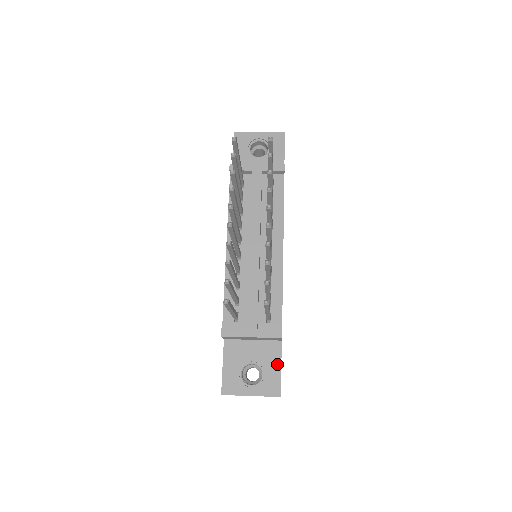
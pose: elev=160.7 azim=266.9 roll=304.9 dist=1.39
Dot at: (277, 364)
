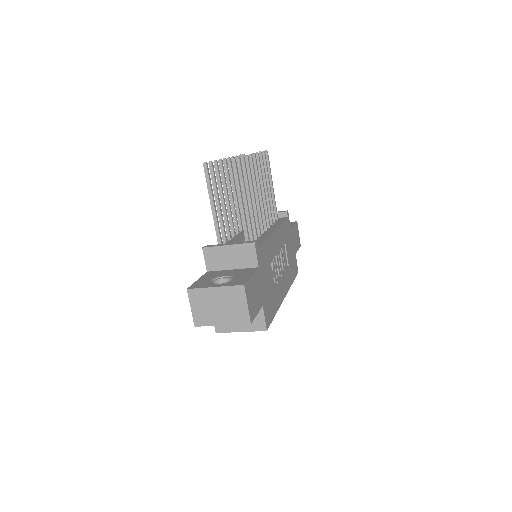
Dot at: (249, 274)
